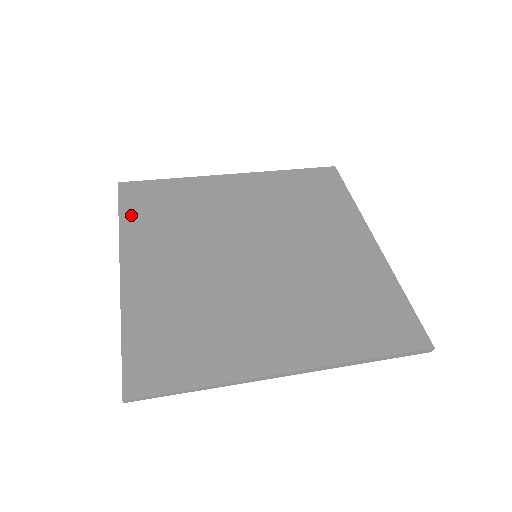
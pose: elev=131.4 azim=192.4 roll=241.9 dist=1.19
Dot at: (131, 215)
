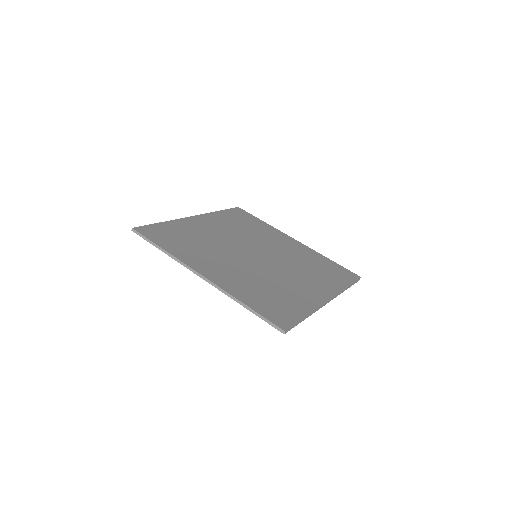
Dot at: (167, 246)
